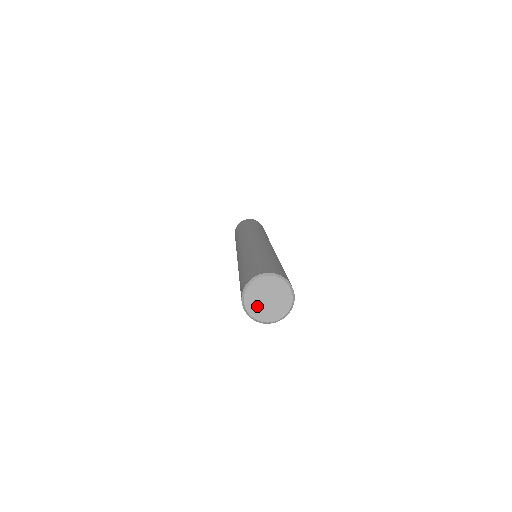
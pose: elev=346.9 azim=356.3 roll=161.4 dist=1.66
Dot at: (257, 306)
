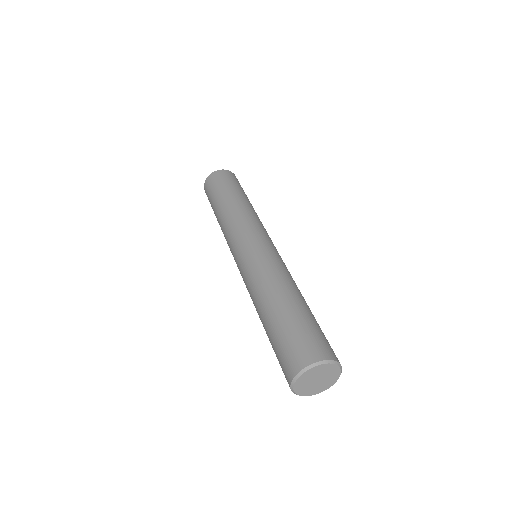
Dot at: (312, 389)
